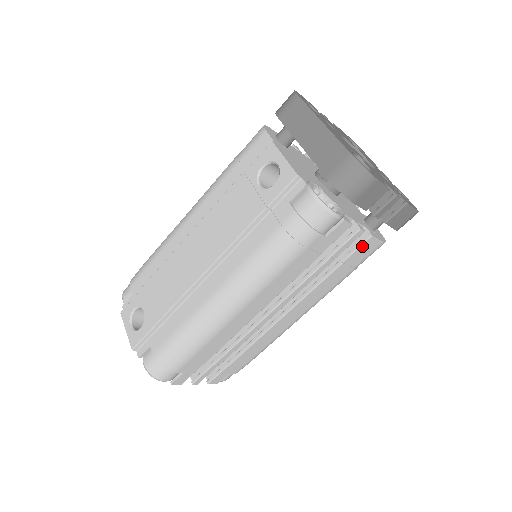
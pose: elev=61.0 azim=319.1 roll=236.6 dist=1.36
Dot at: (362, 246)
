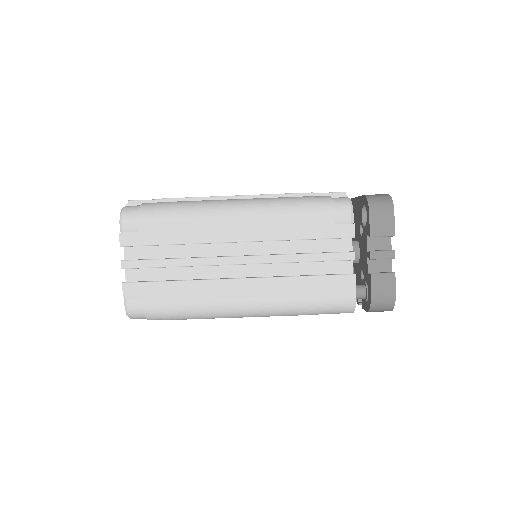
Dot at: (342, 277)
